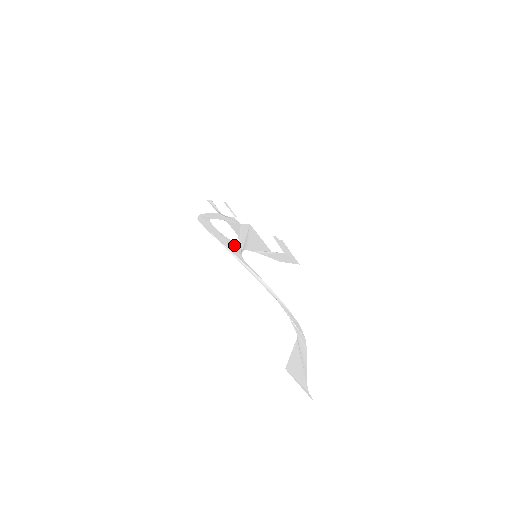
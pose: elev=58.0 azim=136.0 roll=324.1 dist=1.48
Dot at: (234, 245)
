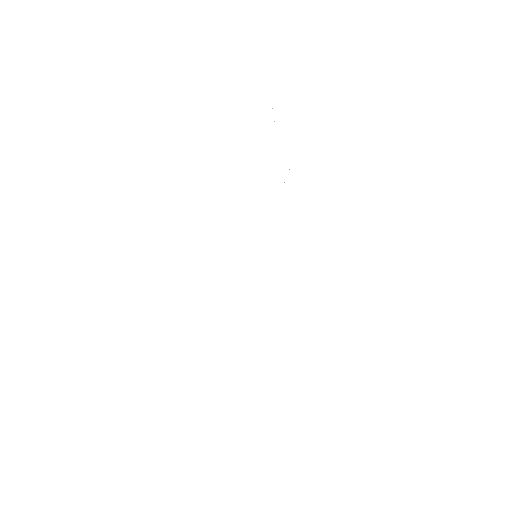
Dot at: occluded
